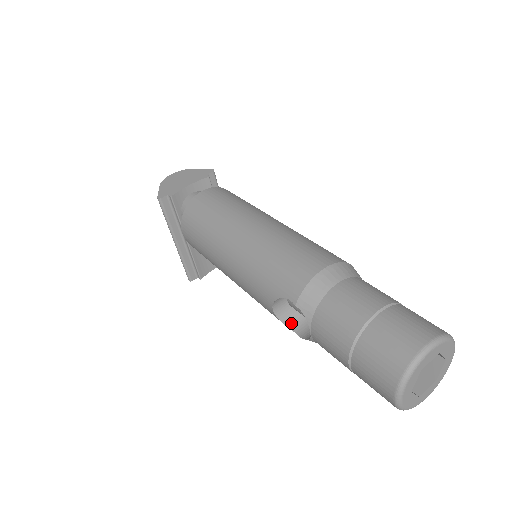
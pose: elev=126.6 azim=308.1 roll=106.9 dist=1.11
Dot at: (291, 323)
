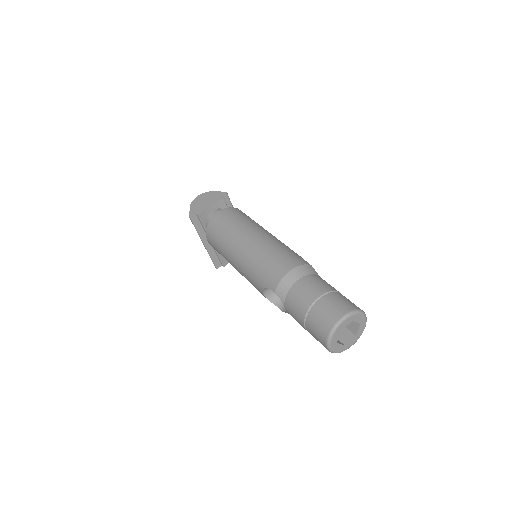
Dot at: (276, 302)
